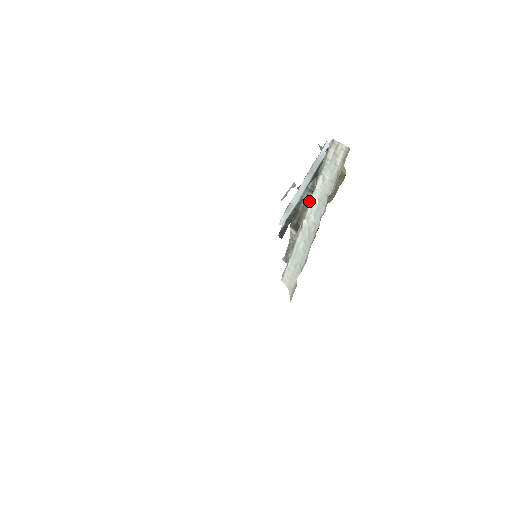
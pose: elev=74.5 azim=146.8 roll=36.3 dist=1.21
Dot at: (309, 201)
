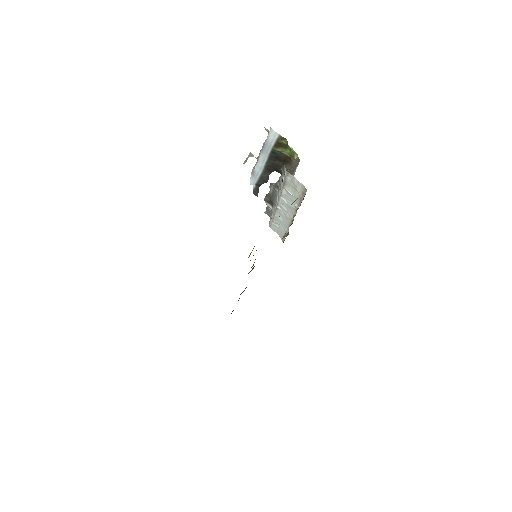
Dot at: (277, 194)
